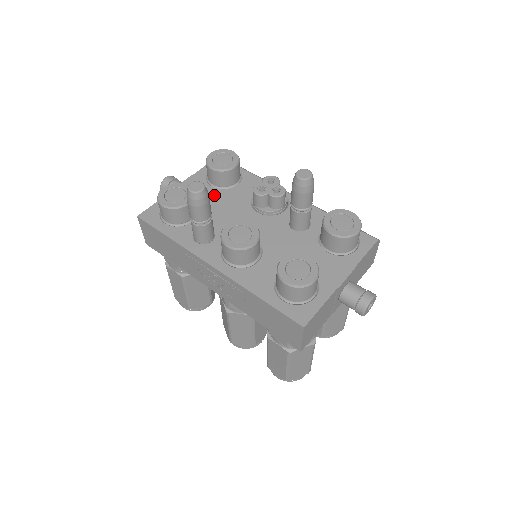
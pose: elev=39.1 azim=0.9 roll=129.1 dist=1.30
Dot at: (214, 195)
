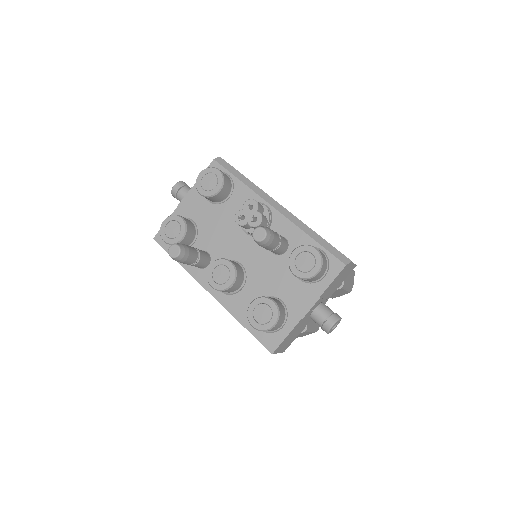
Dot at: (210, 212)
